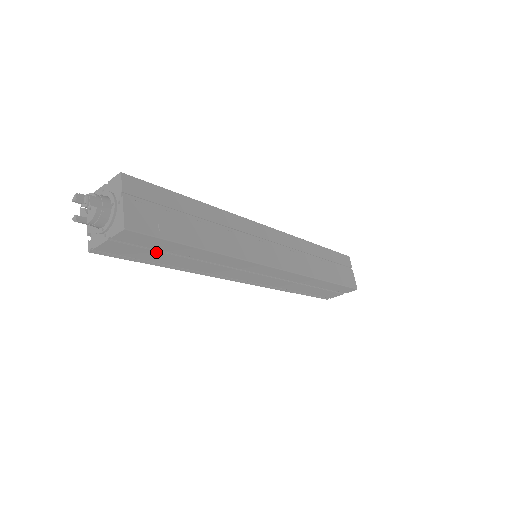
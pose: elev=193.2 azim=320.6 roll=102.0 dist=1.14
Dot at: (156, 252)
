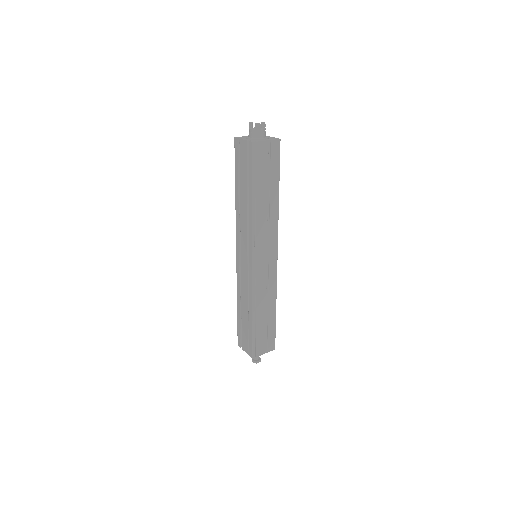
Dot at: (267, 173)
